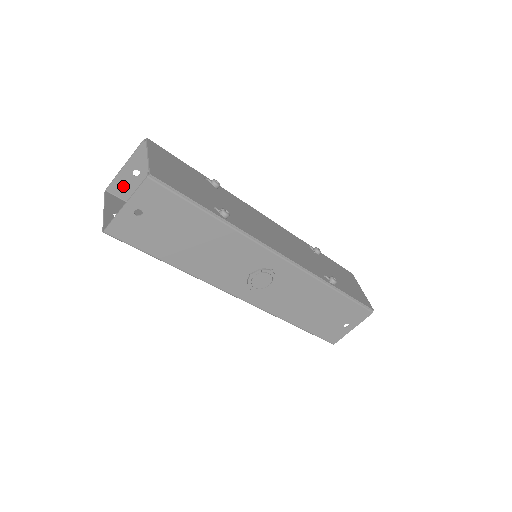
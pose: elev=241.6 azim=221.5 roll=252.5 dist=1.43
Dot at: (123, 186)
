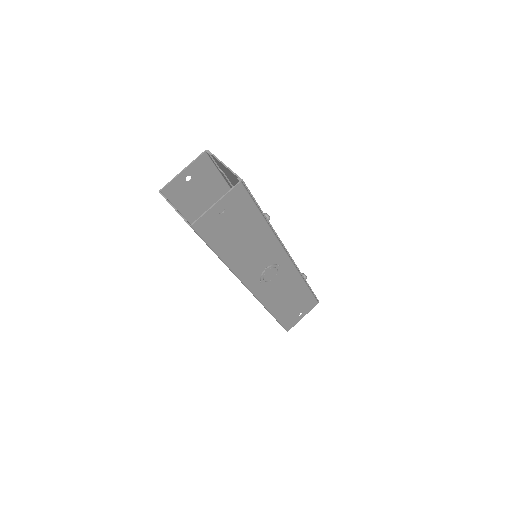
Dot at: (174, 189)
